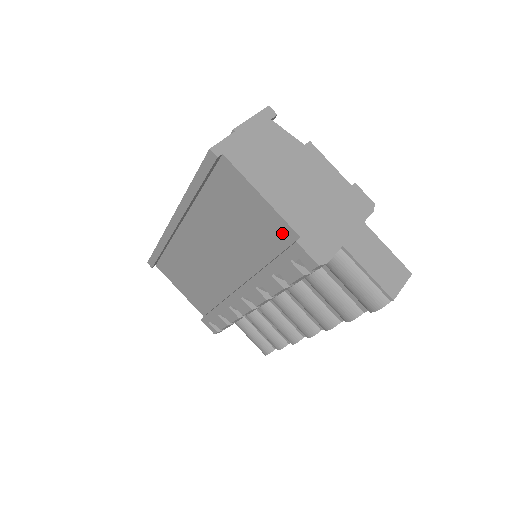
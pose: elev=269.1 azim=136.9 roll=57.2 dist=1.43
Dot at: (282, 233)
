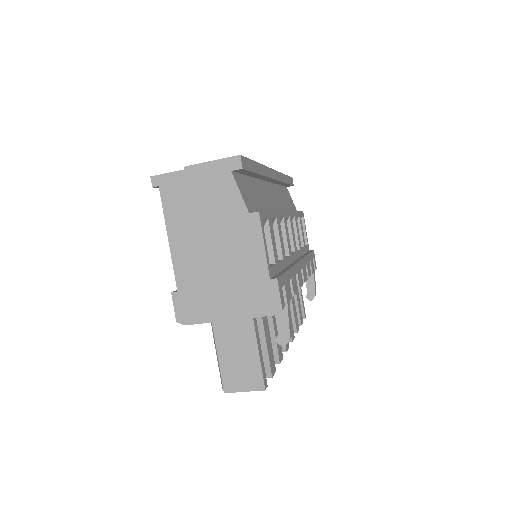
Dot at: occluded
